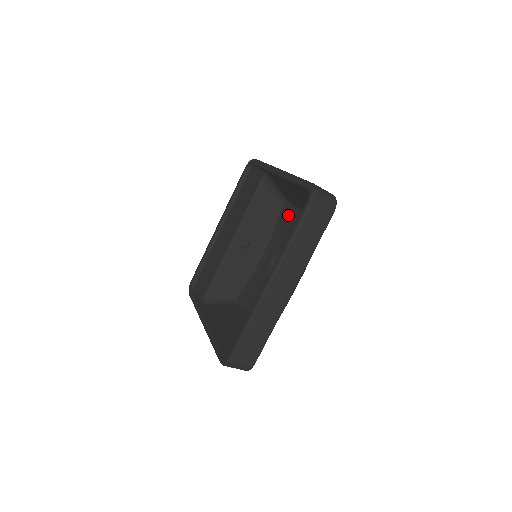
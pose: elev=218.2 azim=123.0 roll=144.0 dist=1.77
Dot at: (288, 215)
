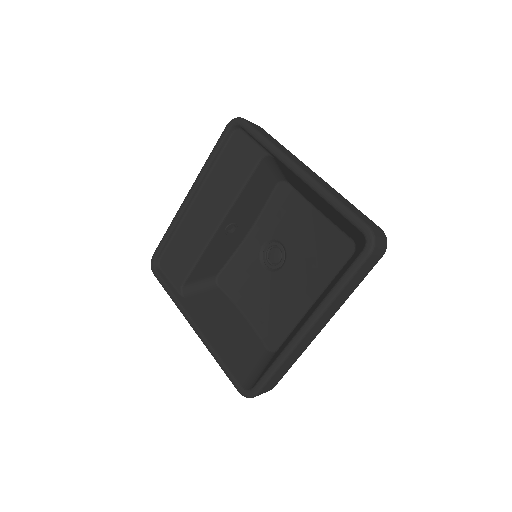
Dot at: (287, 199)
